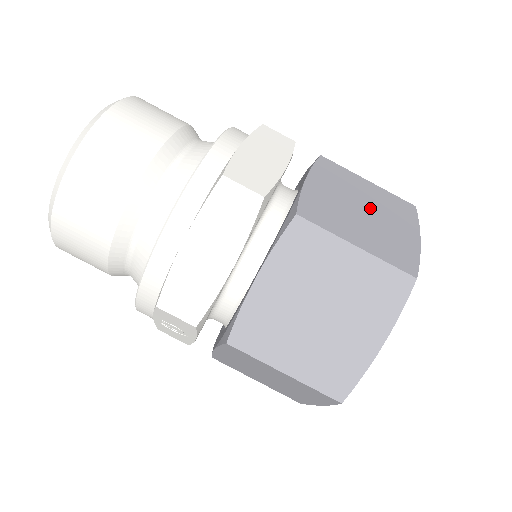
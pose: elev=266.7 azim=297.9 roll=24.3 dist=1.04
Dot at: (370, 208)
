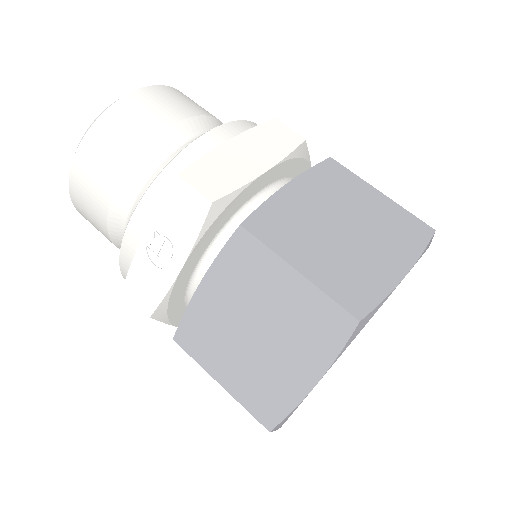
Dot at: occluded
